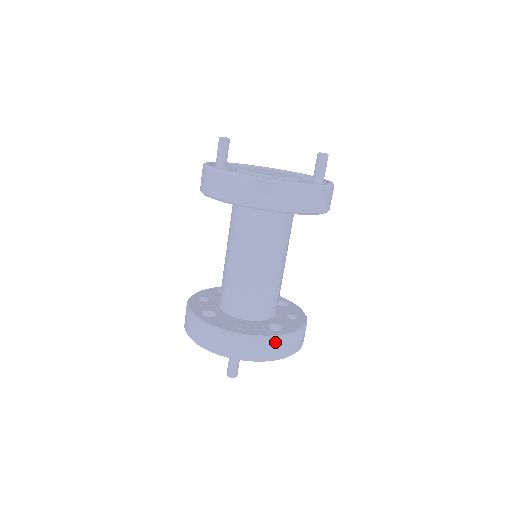
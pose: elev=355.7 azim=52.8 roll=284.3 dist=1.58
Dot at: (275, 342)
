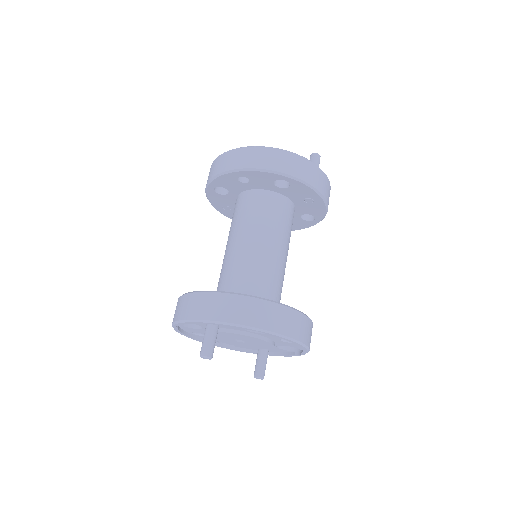
Dot at: (252, 303)
